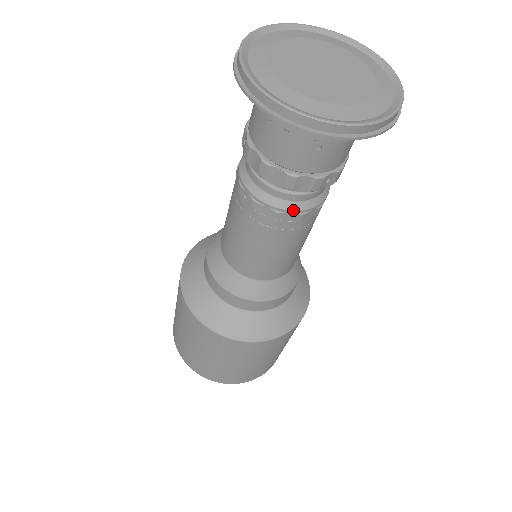
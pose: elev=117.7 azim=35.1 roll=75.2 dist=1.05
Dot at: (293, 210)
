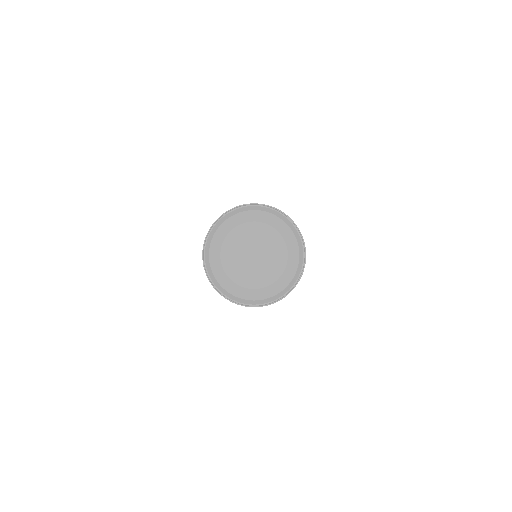
Dot at: occluded
